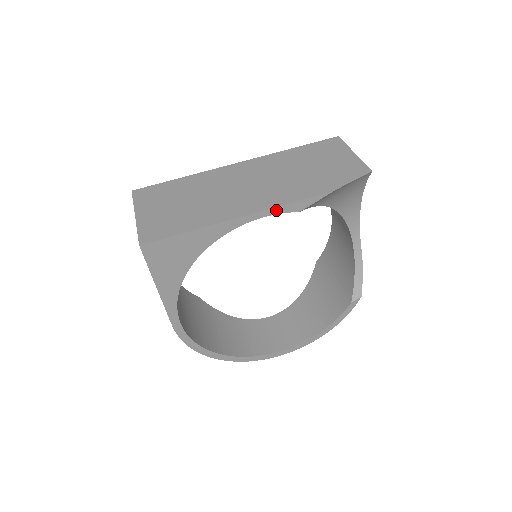
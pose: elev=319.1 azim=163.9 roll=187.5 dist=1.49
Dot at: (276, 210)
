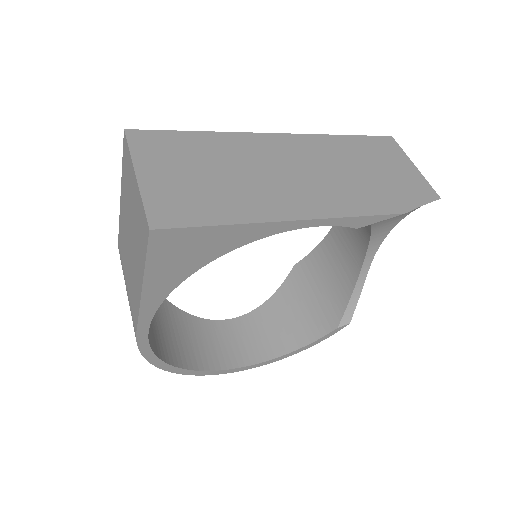
Dot at: (337, 221)
